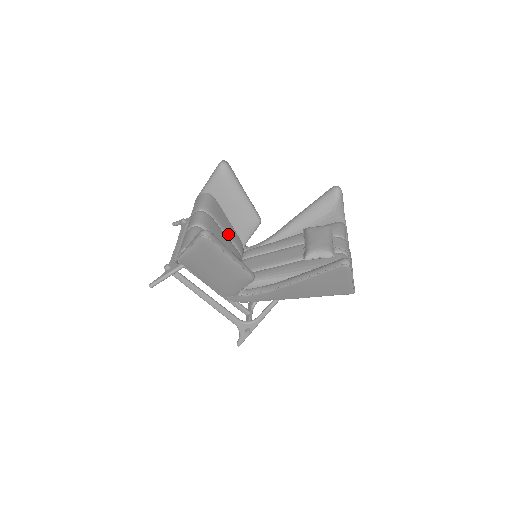
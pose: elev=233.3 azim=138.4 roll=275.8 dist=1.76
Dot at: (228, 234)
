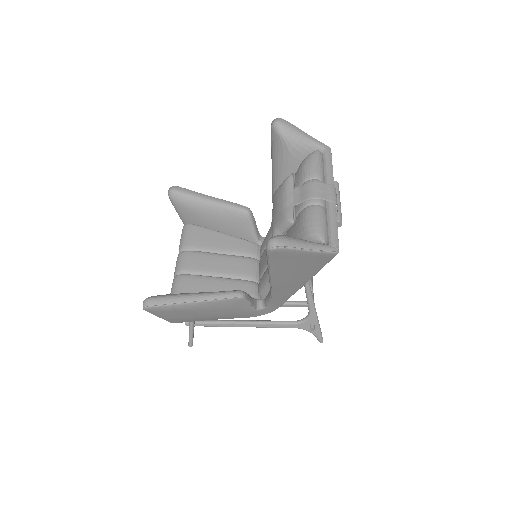
Dot at: (224, 250)
